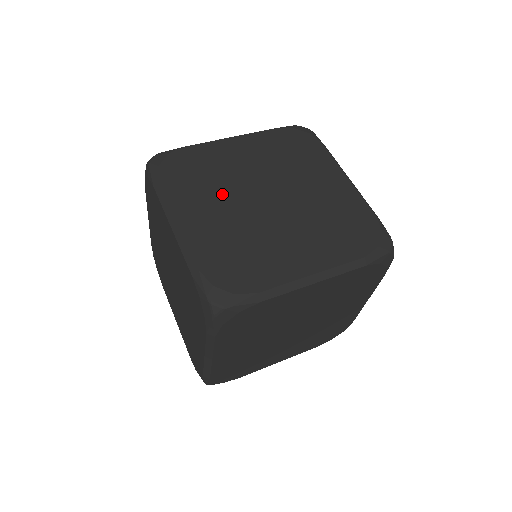
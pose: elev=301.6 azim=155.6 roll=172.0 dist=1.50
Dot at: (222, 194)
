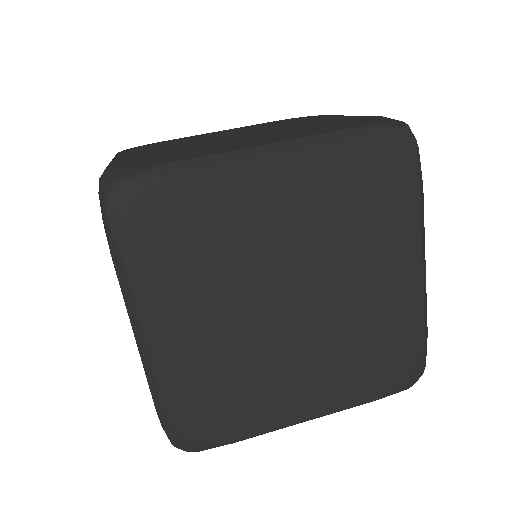
Dot at: (180, 144)
